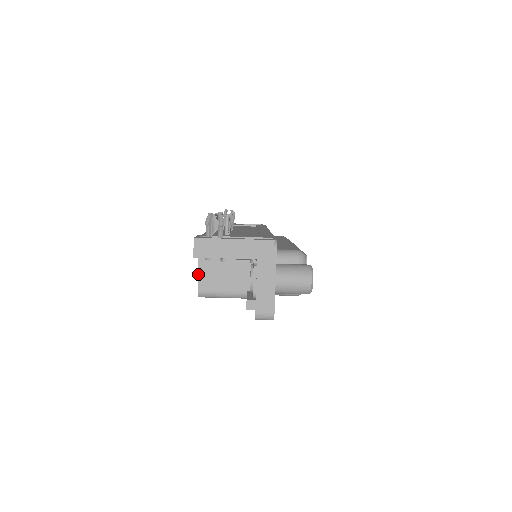
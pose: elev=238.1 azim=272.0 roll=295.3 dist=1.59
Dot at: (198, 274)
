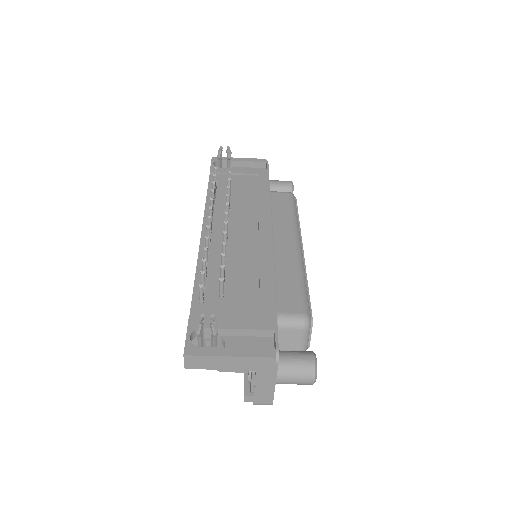
Dot at: occluded
